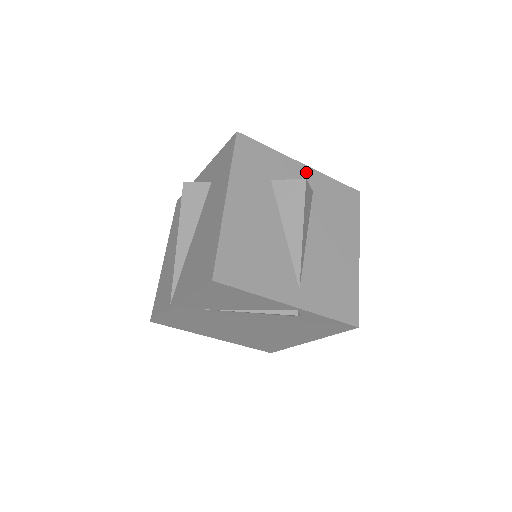
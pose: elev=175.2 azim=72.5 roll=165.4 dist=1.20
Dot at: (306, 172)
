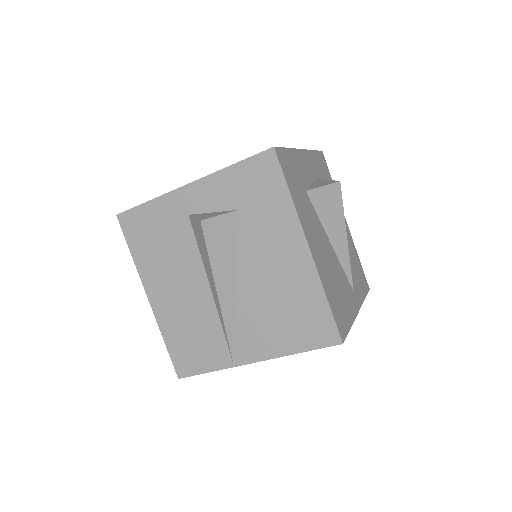
Dot at: (307, 158)
